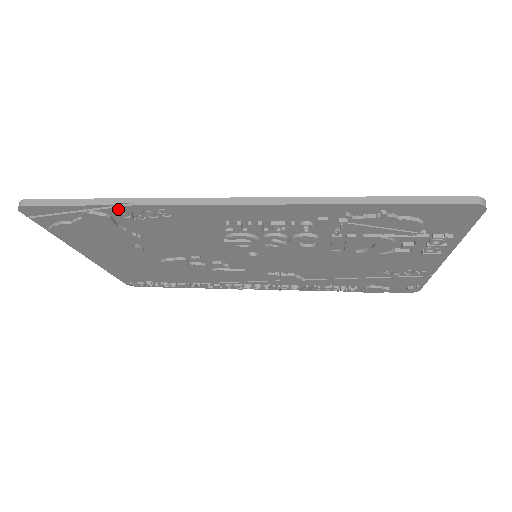
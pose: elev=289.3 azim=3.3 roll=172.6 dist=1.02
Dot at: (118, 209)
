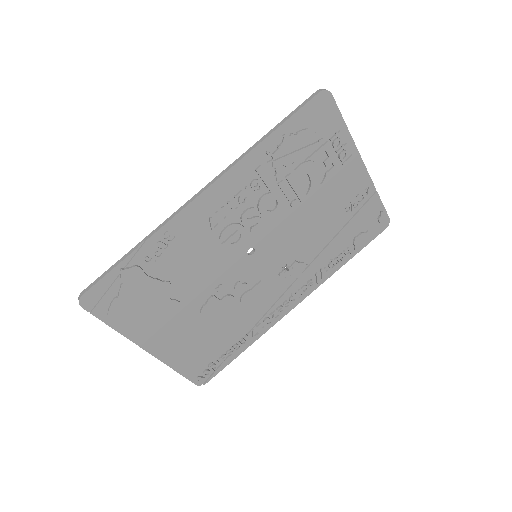
Dot at: (140, 253)
